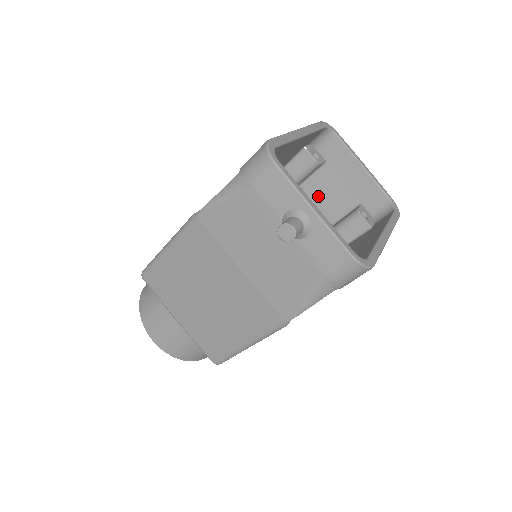
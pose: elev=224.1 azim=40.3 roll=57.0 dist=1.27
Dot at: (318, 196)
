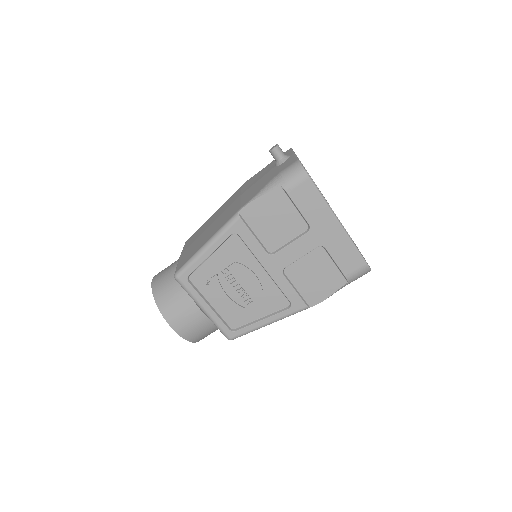
Dot at: occluded
